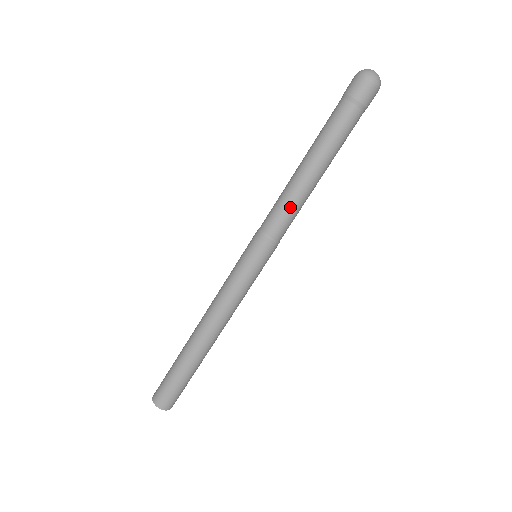
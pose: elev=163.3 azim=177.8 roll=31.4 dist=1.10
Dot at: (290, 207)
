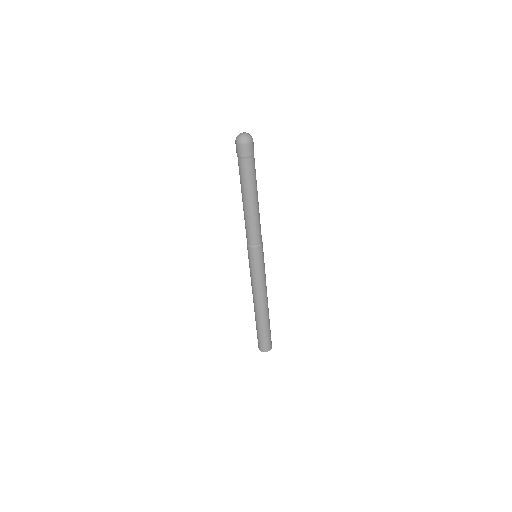
Dot at: (257, 225)
